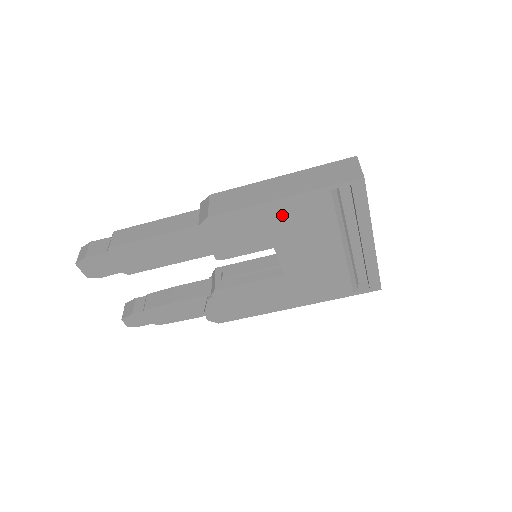
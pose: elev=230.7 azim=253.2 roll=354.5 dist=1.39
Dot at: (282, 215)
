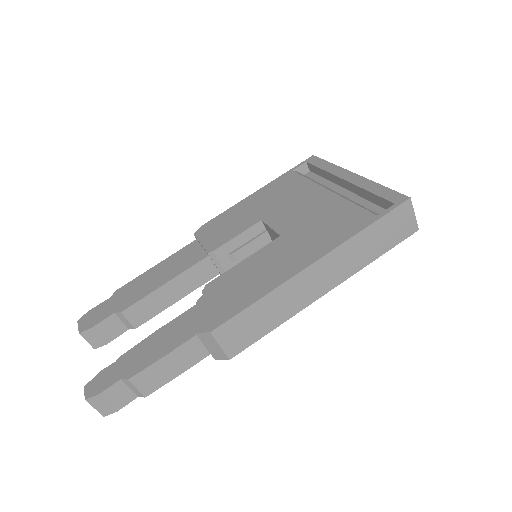
Dot at: (261, 198)
